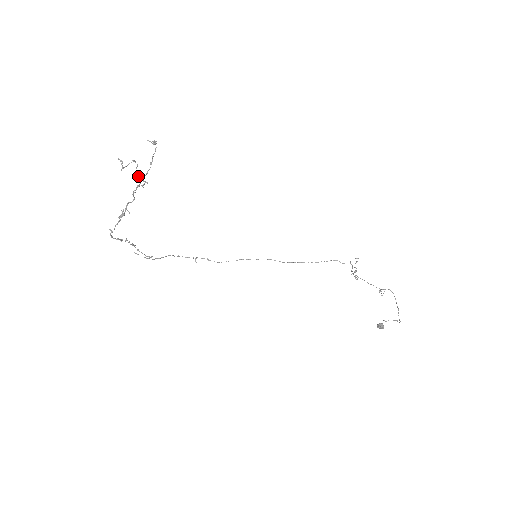
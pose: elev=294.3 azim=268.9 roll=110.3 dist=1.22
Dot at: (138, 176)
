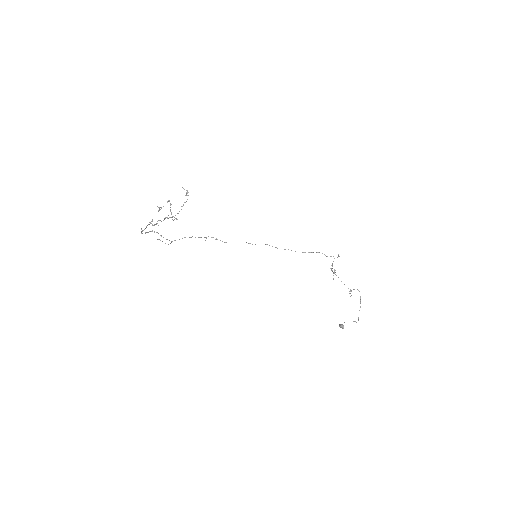
Dot at: (171, 213)
